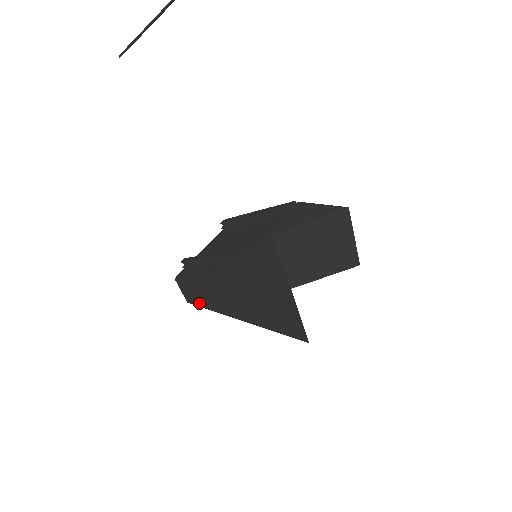
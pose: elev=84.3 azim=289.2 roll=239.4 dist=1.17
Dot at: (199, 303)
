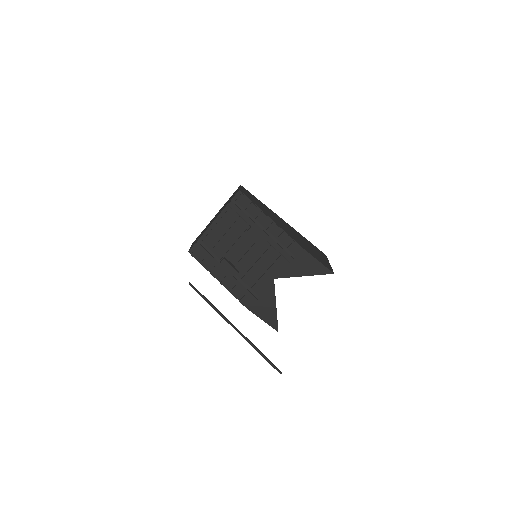
Dot at: occluded
